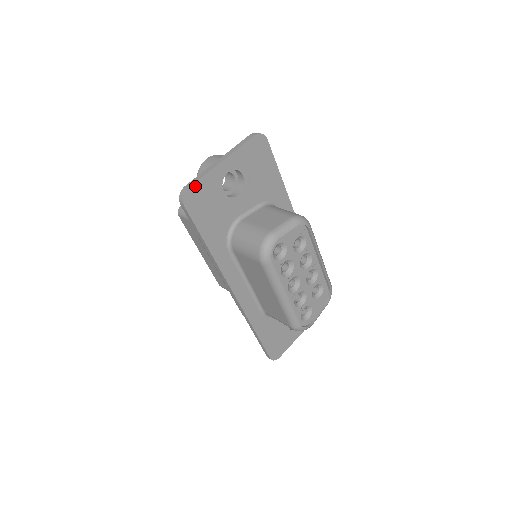
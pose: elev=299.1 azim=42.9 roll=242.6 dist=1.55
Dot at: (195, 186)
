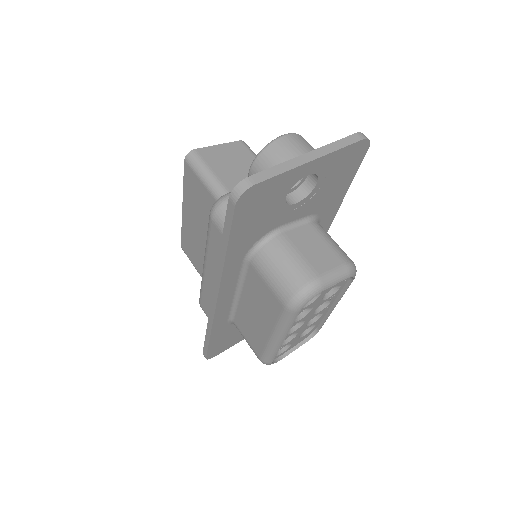
Dot at: (264, 183)
